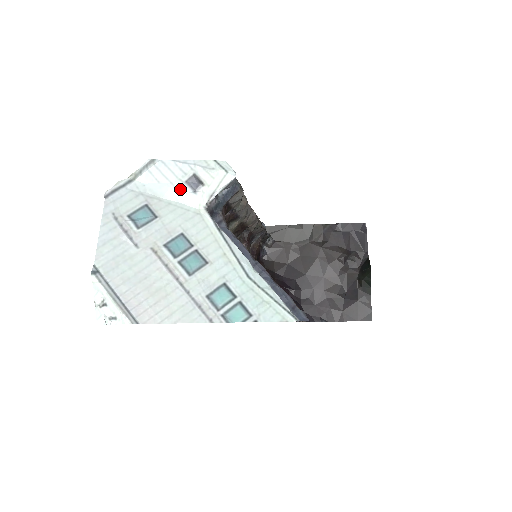
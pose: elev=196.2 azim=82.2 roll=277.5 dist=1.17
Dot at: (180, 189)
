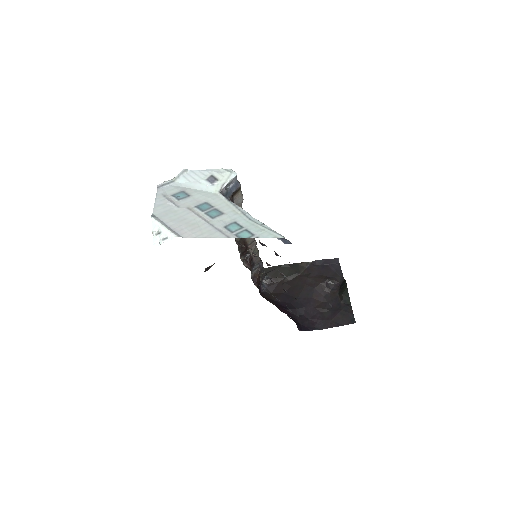
Dot at: (203, 184)
